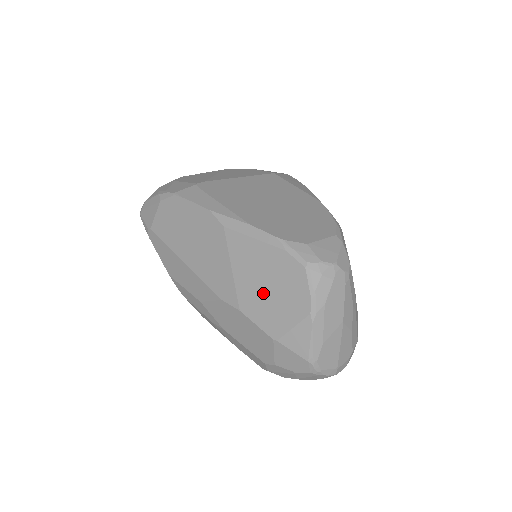
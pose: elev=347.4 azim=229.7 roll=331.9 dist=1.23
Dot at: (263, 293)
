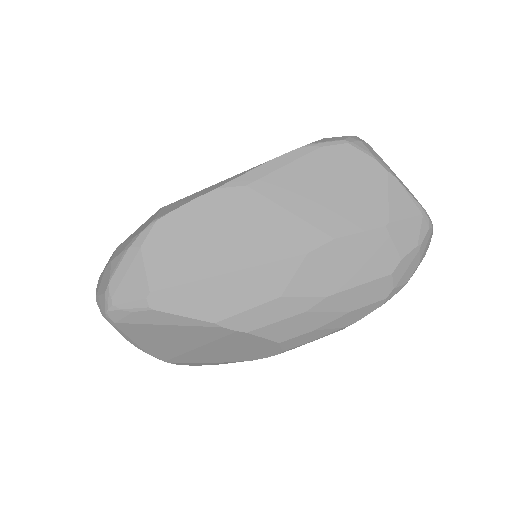
Dot at: (338, 199)
